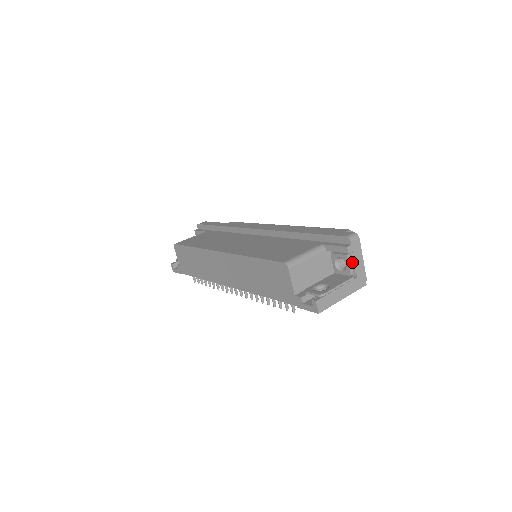
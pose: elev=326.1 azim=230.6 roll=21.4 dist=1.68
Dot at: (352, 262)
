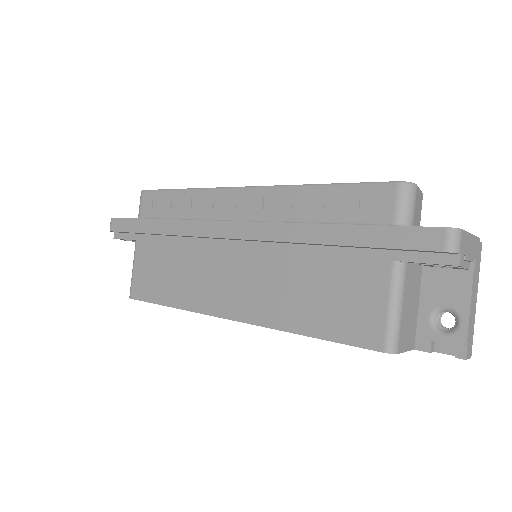
Dot at: (466, 261)
